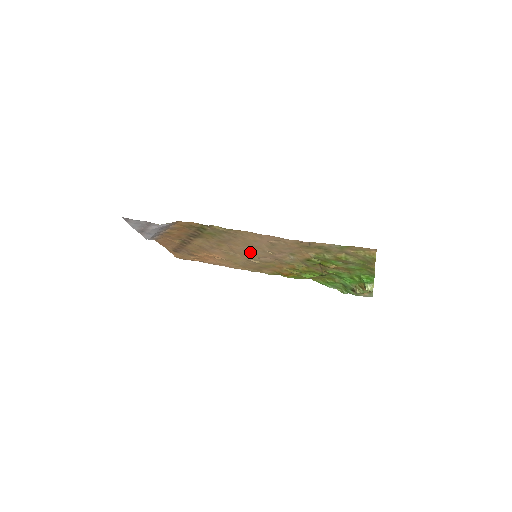
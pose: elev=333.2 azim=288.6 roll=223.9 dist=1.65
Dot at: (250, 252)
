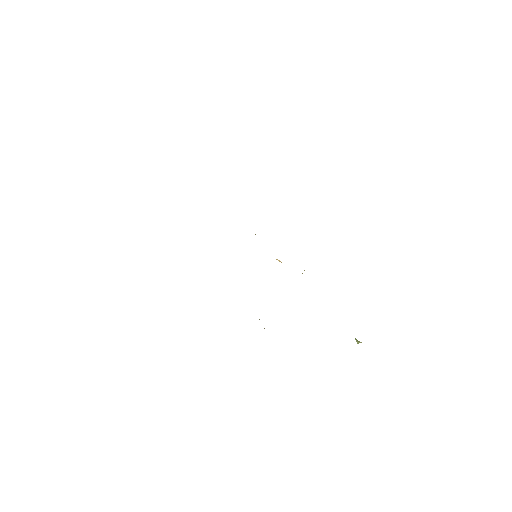
Dot at: occluded
